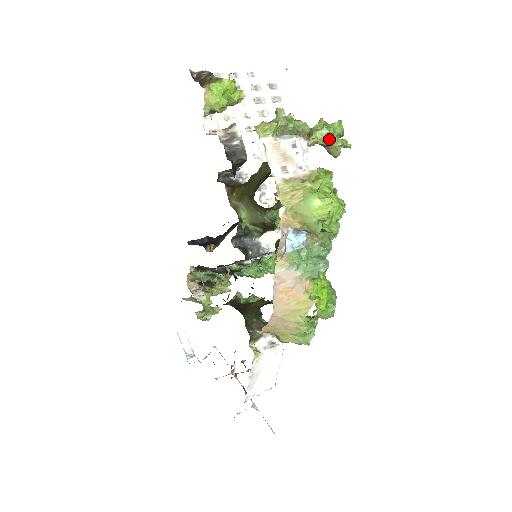
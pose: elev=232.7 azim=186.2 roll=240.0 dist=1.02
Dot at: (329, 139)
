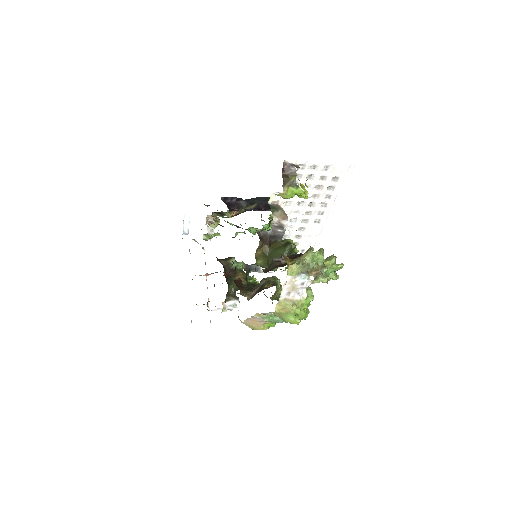
Dot at: occluded
